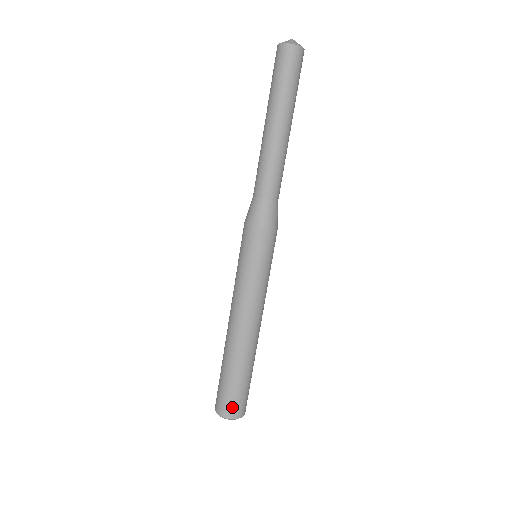
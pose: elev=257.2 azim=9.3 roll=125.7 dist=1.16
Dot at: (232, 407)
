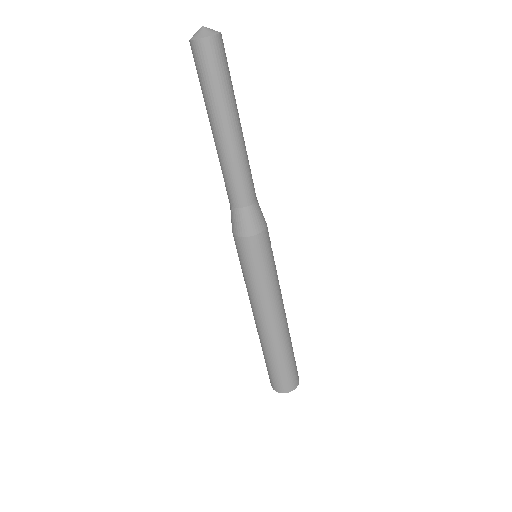
Dot at: (278, 384)
